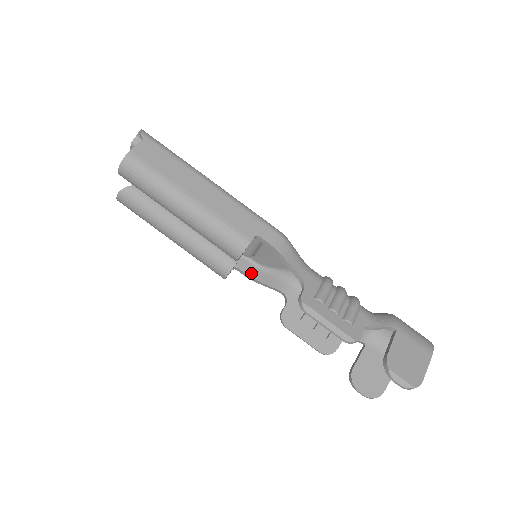
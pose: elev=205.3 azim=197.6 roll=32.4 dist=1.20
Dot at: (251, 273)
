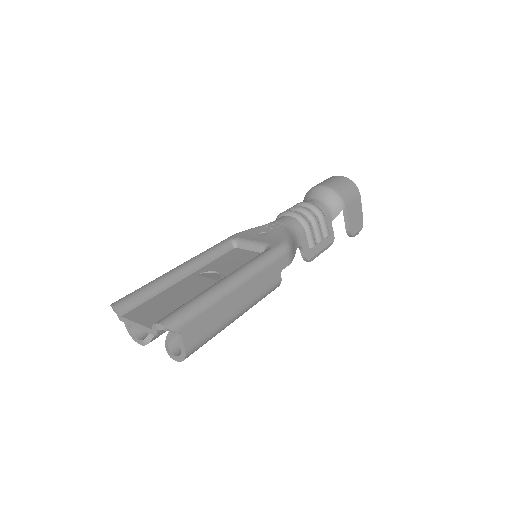
Dot at: occluded
